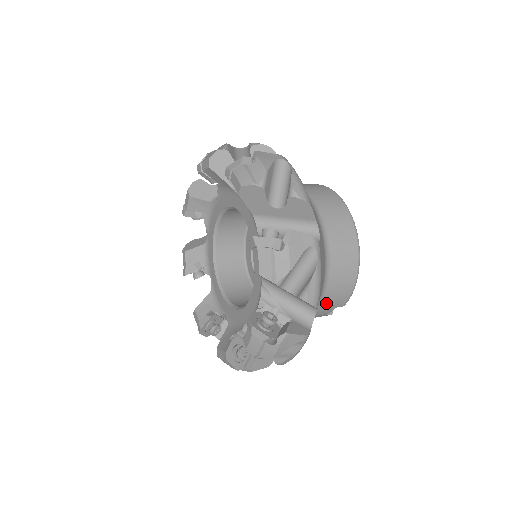
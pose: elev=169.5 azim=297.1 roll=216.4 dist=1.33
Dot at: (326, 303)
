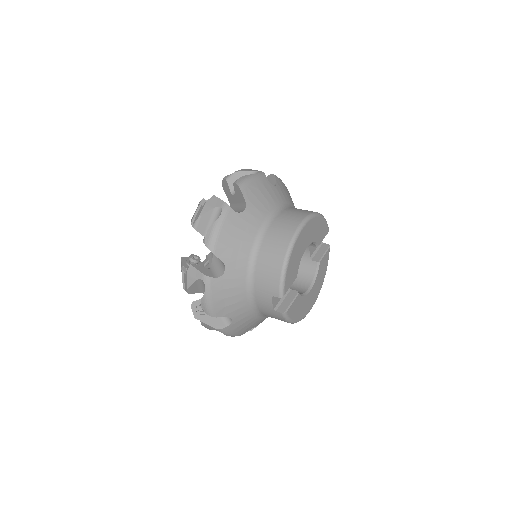
Dot at: (259, 284)
